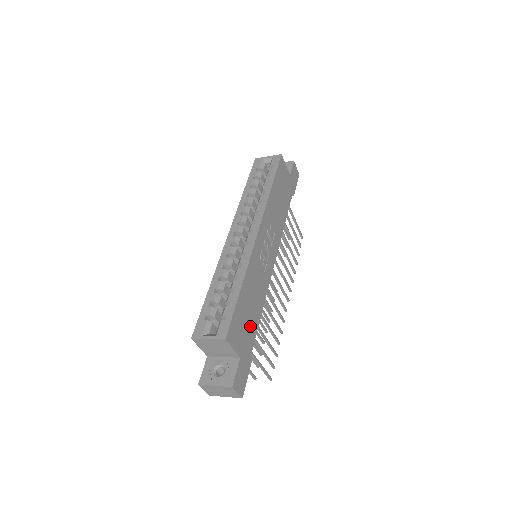
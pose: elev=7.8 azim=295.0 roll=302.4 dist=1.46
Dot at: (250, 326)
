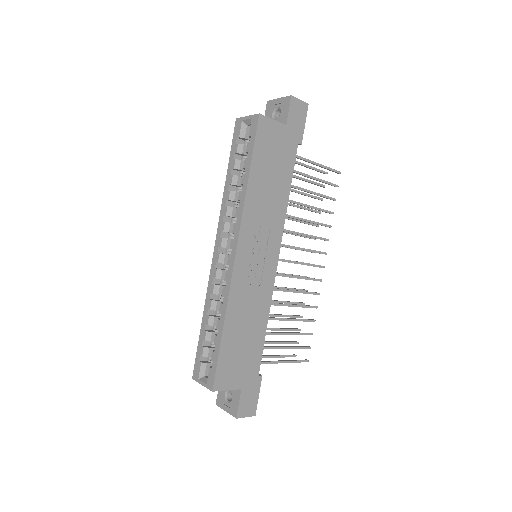
Dot at: (250, 352)
